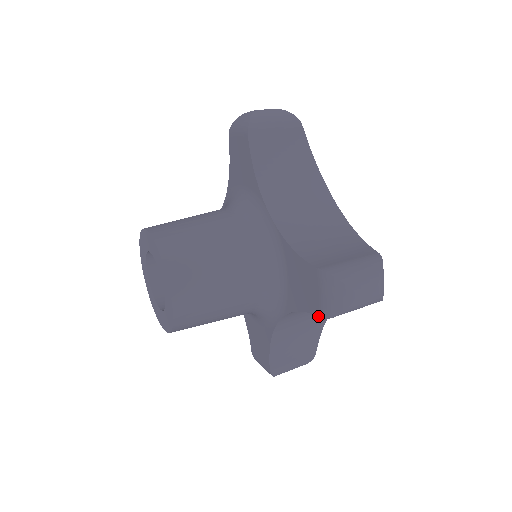
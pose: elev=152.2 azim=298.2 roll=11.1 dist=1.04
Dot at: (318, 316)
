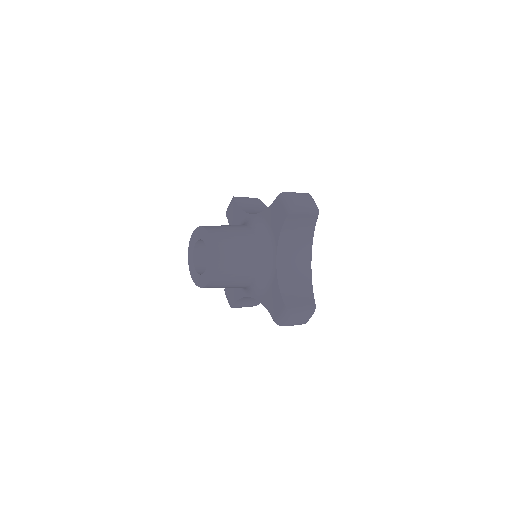
Dot at: (273, 320)
